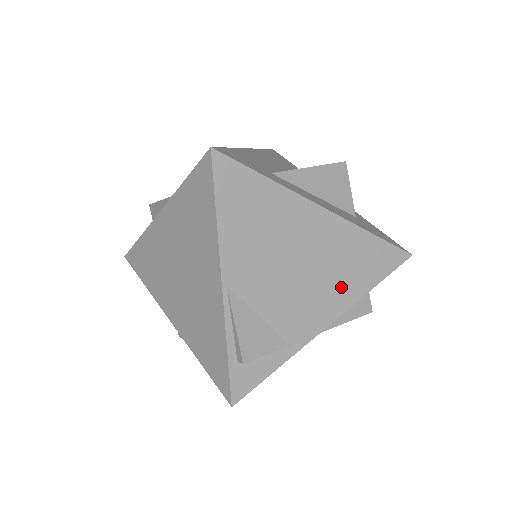
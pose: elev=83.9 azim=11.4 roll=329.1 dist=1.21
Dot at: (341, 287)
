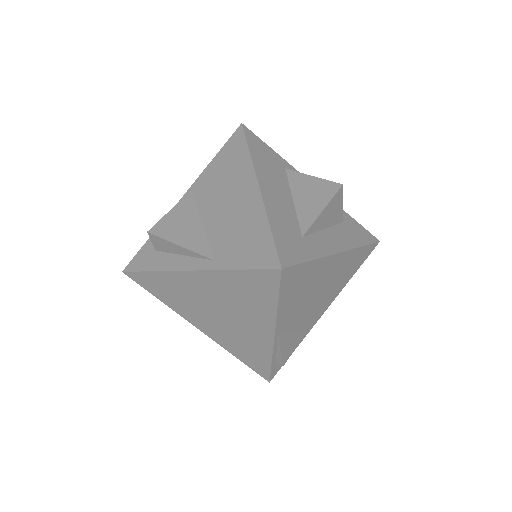
Dot at: (338, 287)
